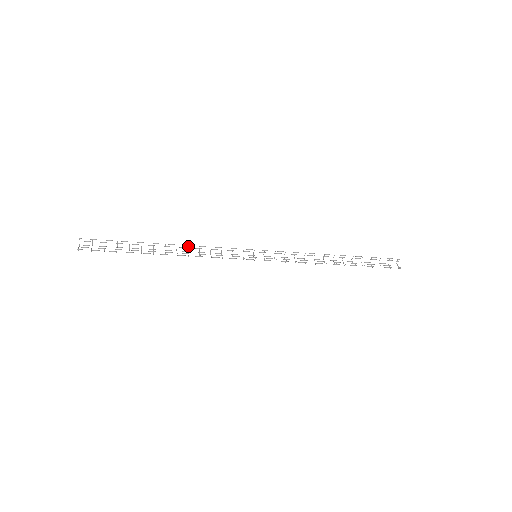
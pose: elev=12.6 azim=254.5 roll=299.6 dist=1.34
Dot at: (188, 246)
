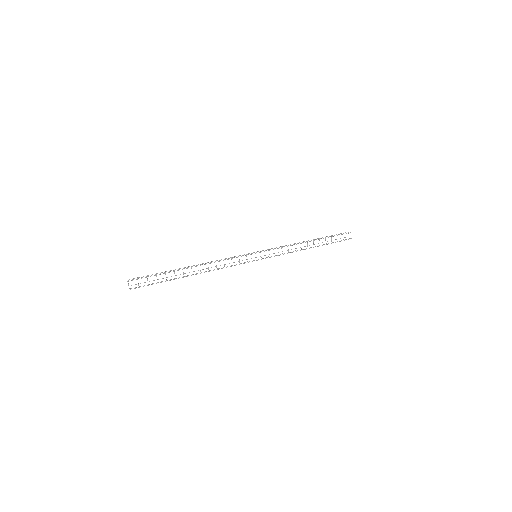
Dot at: (209, 263)
